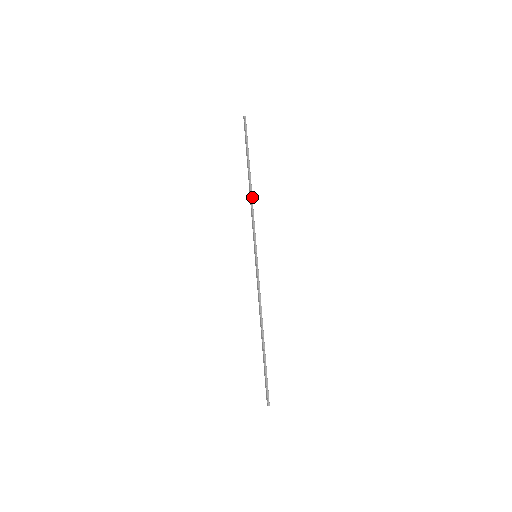
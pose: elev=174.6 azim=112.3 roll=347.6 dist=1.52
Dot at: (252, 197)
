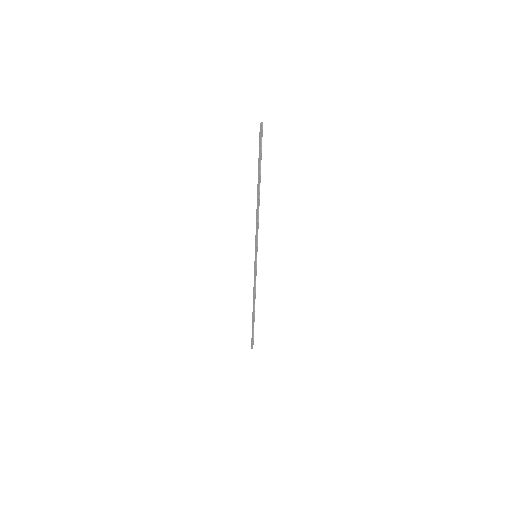
Dot at: occluded
